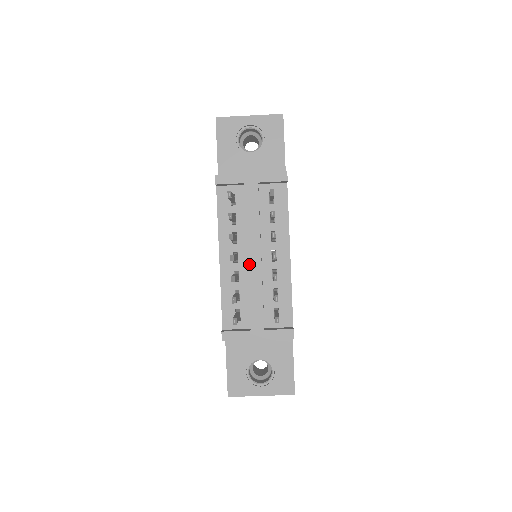
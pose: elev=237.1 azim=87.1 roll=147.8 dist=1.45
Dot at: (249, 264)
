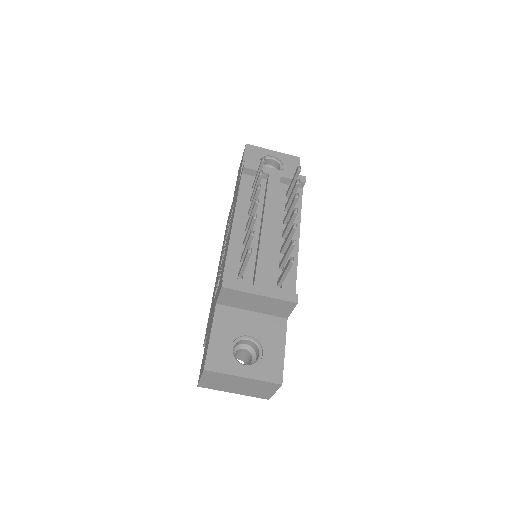
Dot at: (263, 230)
